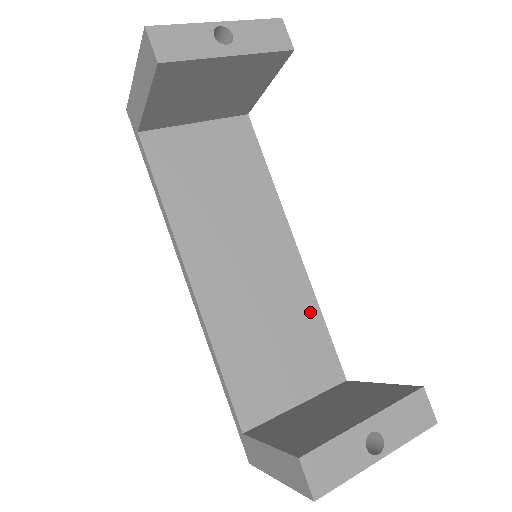
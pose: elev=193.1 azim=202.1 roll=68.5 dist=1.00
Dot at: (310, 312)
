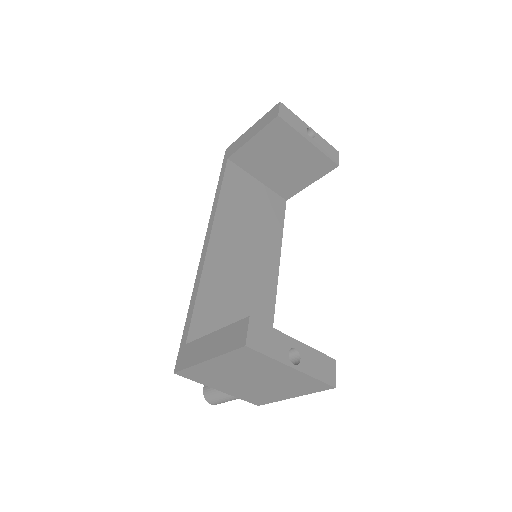
Dot at: (266, 319)
